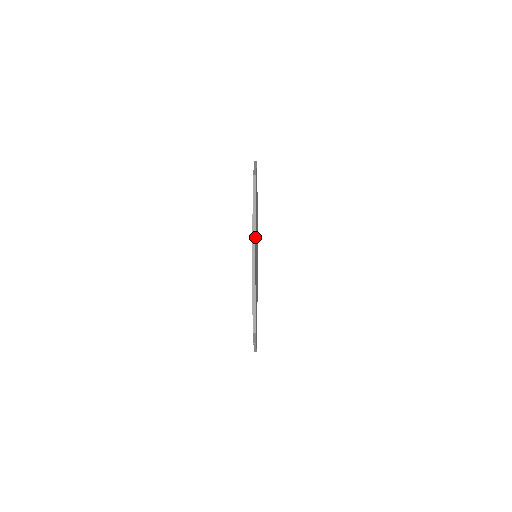
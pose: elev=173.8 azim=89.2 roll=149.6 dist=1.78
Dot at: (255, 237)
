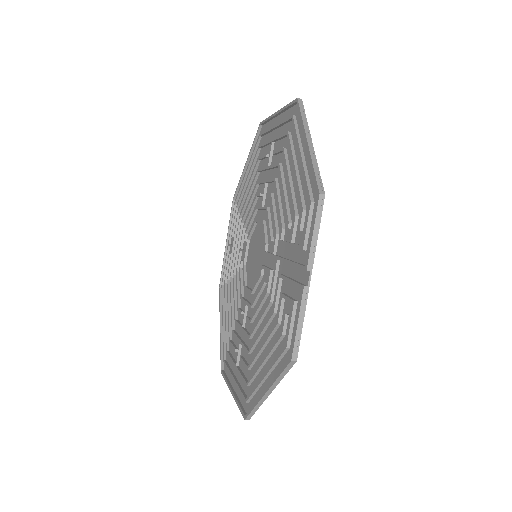
Dot at: (292, 105)
